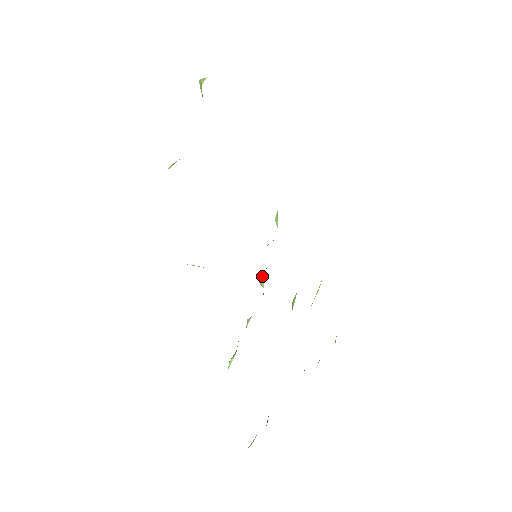
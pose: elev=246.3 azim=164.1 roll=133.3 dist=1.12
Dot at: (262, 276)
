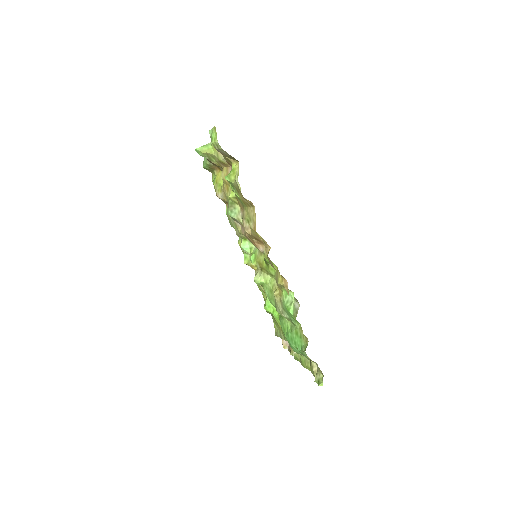
Dot at: (258, 275)
